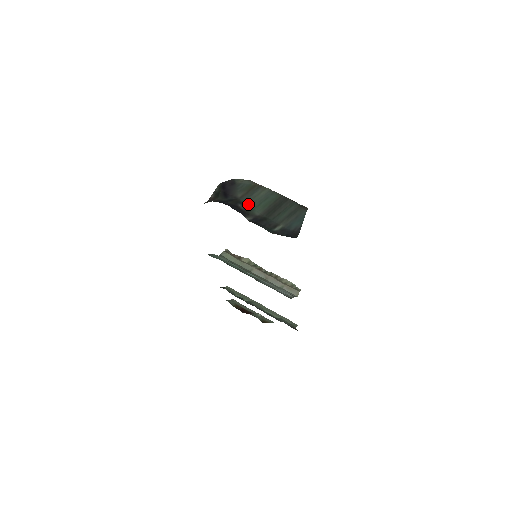
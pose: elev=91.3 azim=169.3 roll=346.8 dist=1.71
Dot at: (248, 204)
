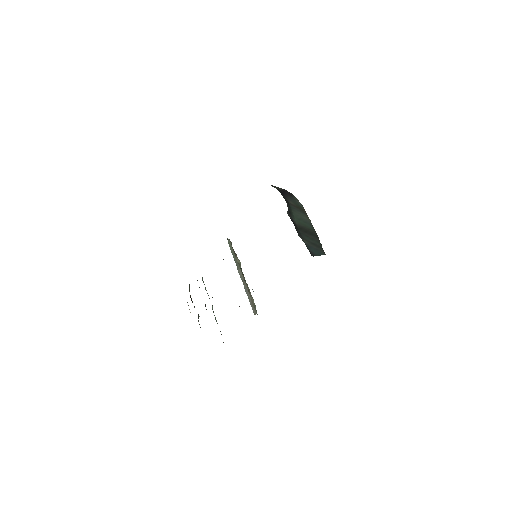
Dot at: (293, 211)
